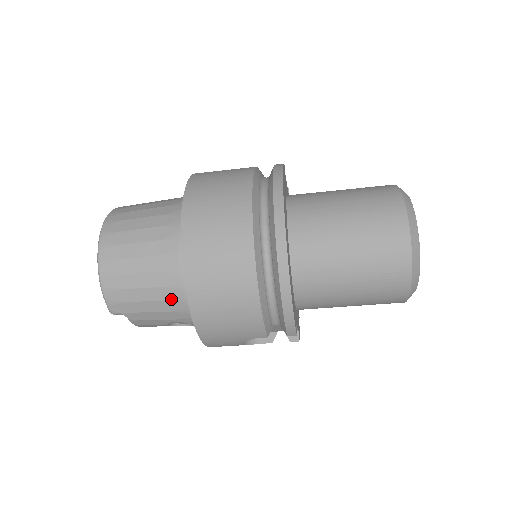
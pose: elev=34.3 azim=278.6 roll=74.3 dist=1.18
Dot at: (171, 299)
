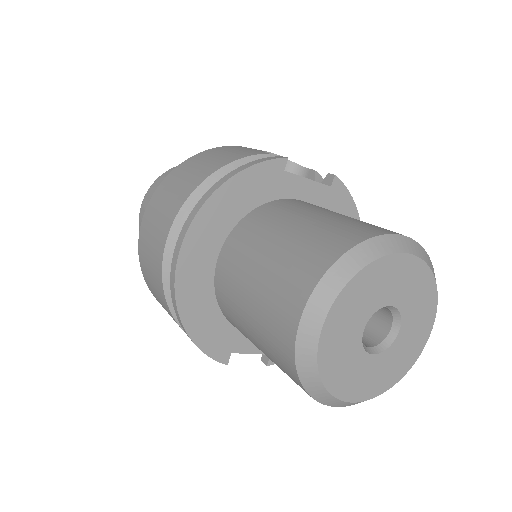
Dot at: occluded
